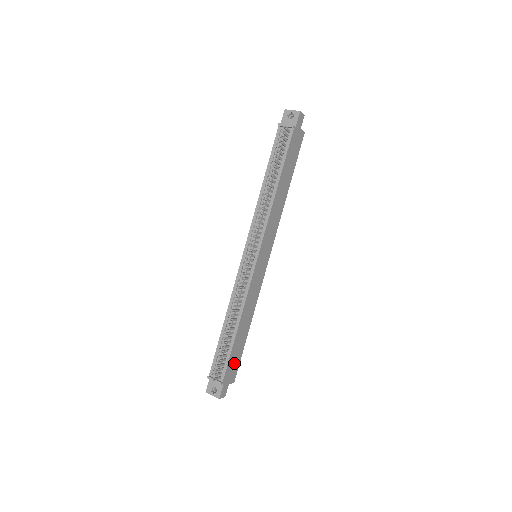
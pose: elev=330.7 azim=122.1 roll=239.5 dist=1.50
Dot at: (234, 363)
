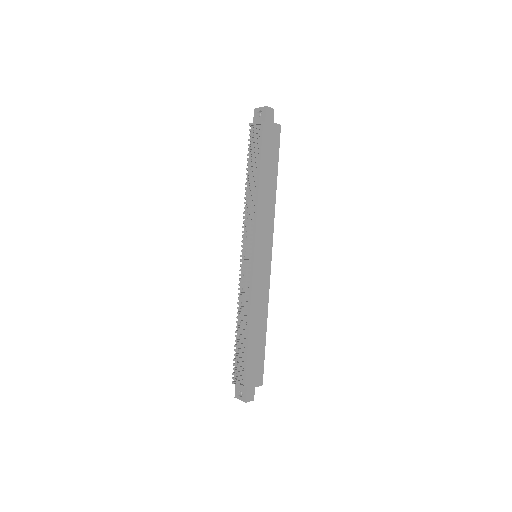
Dot at: (256, 365)
